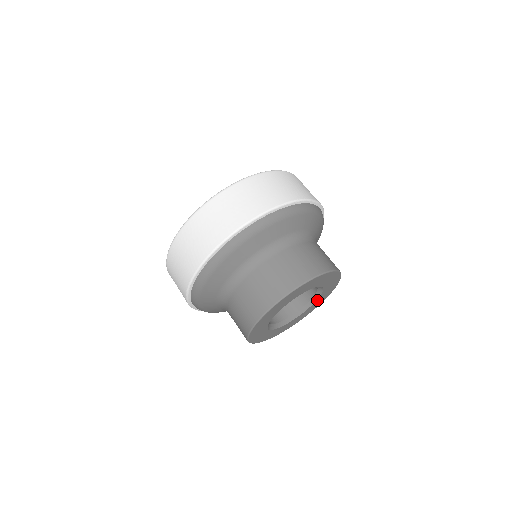
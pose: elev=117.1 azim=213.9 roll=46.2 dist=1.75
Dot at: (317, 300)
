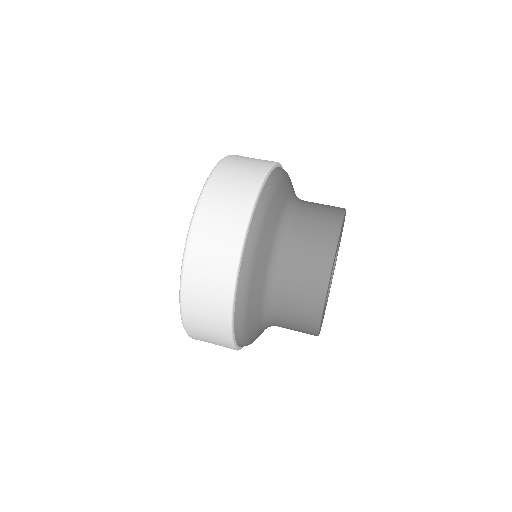
Dot at: (334, 268)
